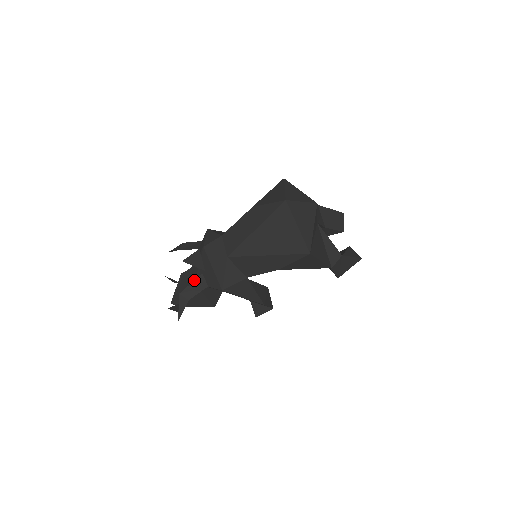
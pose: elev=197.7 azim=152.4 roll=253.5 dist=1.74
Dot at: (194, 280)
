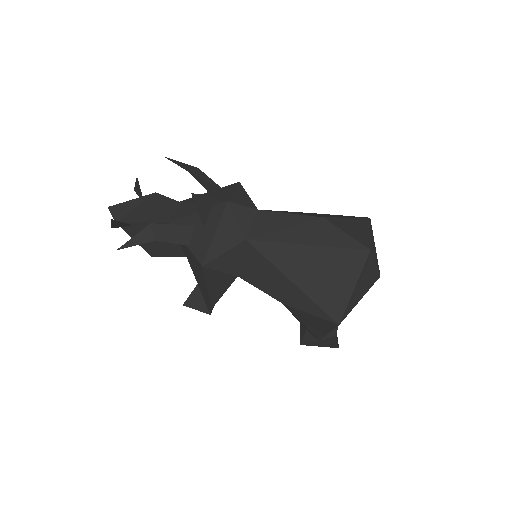
Dot at: occluded
